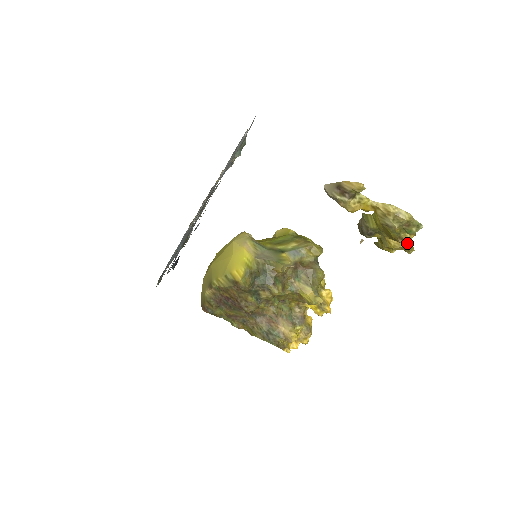
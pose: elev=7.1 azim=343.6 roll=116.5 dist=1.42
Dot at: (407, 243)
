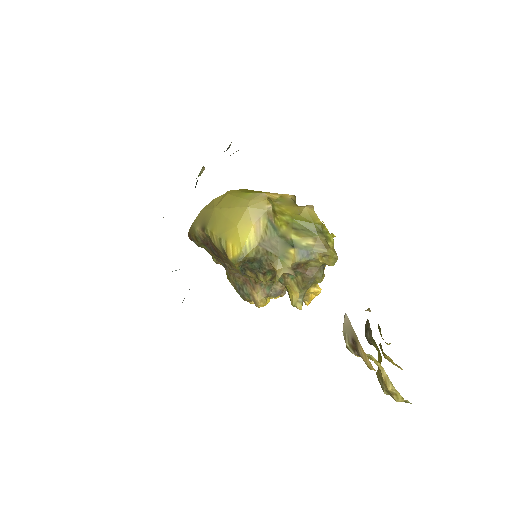
Dot at: (399, 367)
